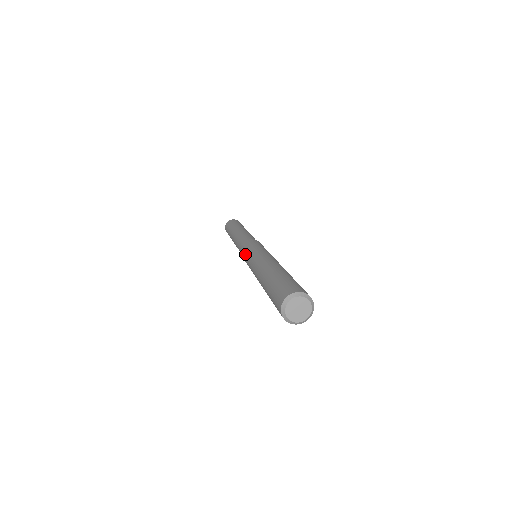
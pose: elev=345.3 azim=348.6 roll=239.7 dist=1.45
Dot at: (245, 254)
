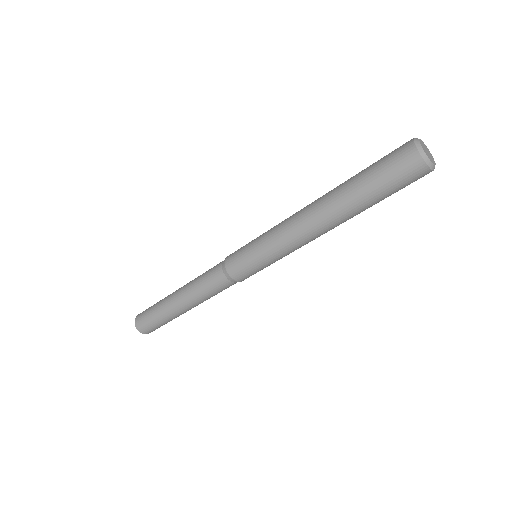
Dot at: (251, 241)
